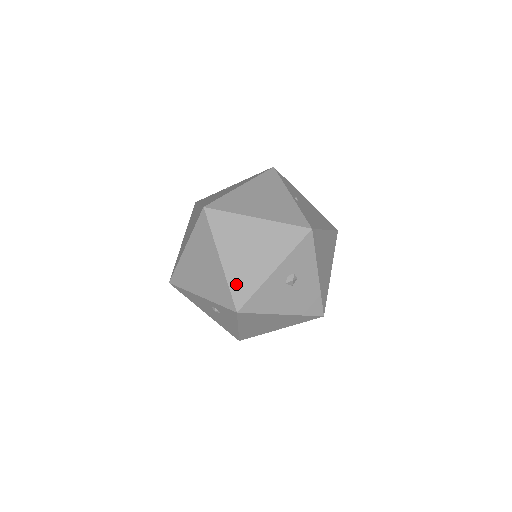
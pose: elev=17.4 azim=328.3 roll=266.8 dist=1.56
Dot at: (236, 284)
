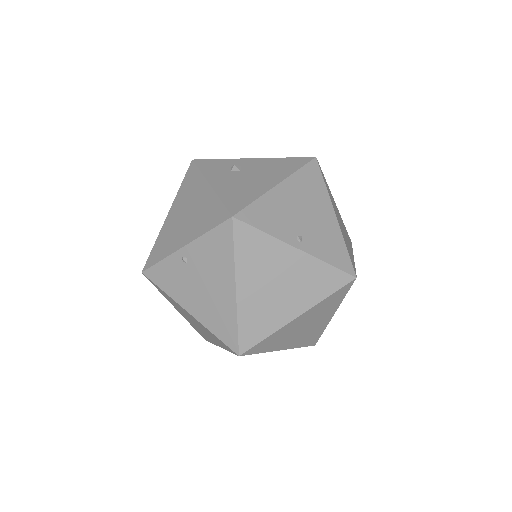
Dot at: (305, 343)
